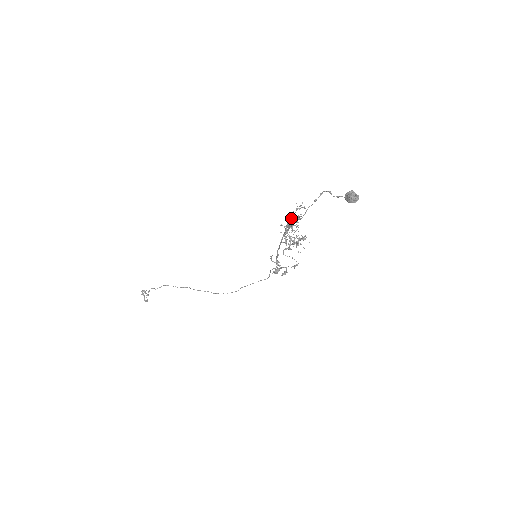
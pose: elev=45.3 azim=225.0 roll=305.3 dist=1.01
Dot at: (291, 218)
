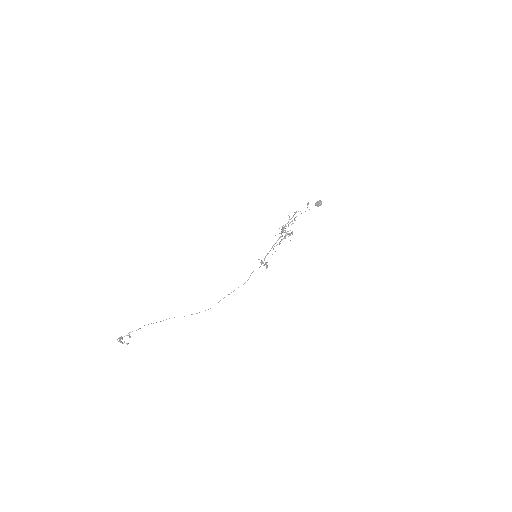
Dot at: (288, 221)
